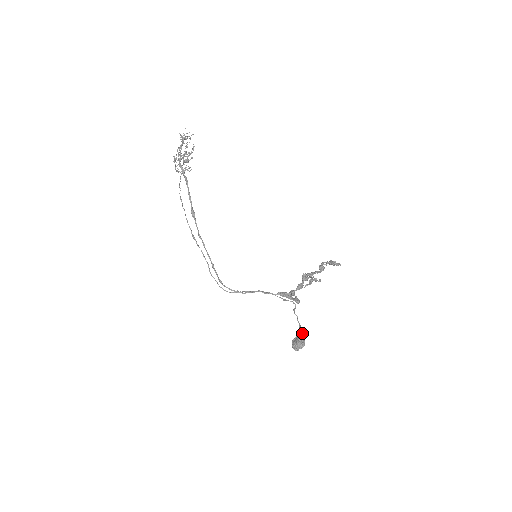
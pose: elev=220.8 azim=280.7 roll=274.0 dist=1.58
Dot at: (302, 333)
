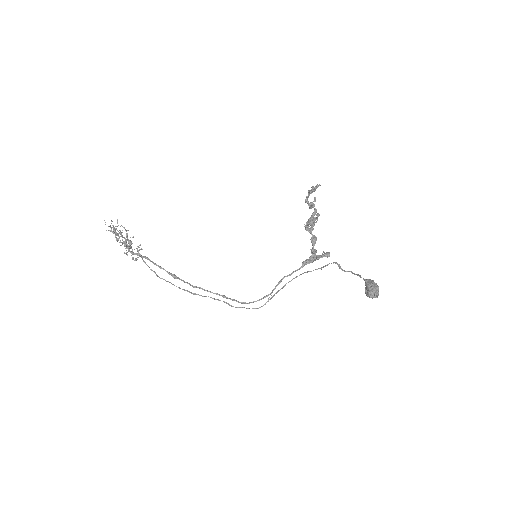
Dot at: (367, 279)
